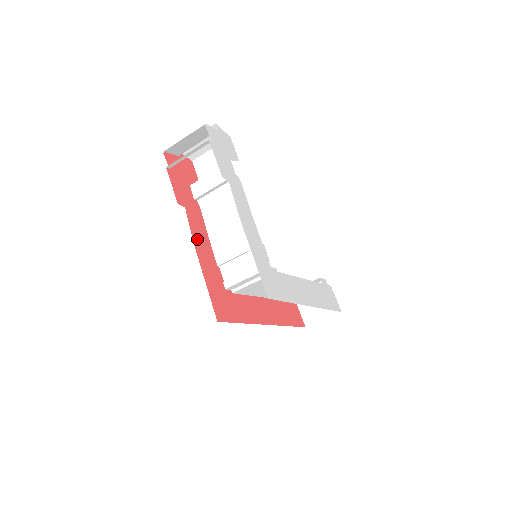
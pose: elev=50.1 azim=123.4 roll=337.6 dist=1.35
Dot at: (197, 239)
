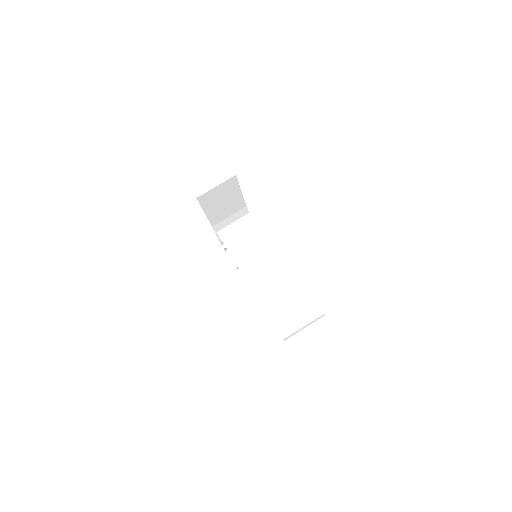
Dot at: occluded
